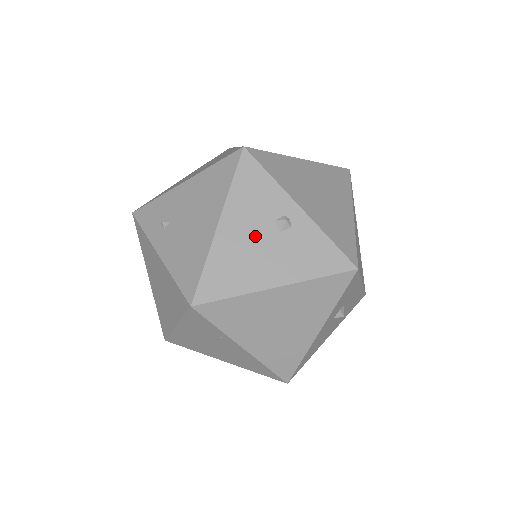
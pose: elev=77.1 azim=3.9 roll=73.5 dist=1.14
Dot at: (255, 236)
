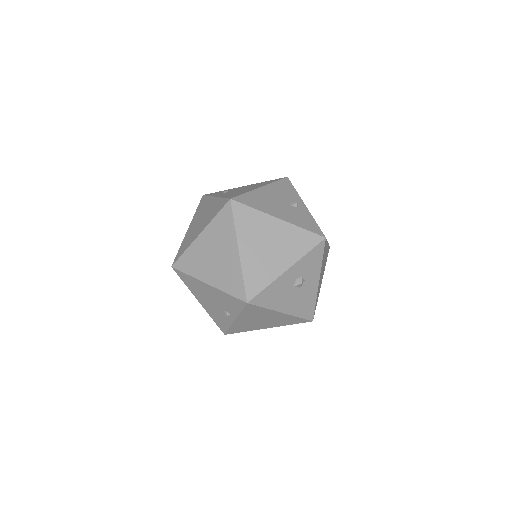
Dot at: (277, 200)
